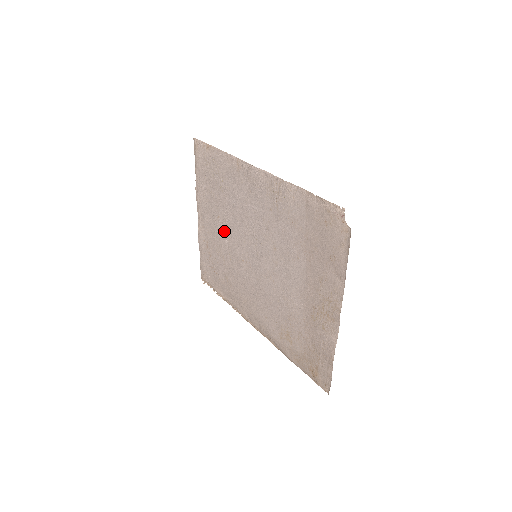
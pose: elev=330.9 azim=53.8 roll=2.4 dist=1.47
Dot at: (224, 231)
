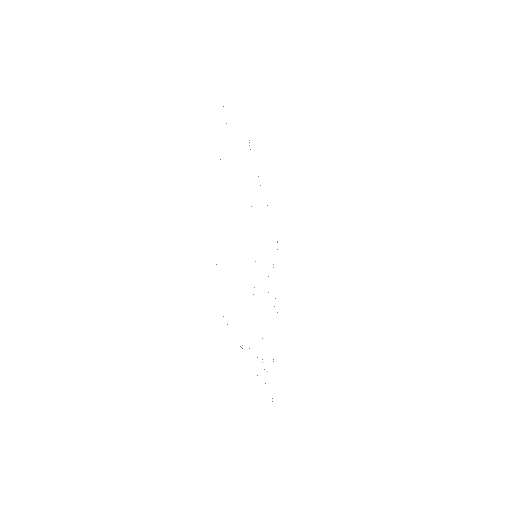
Dot at: occluded
